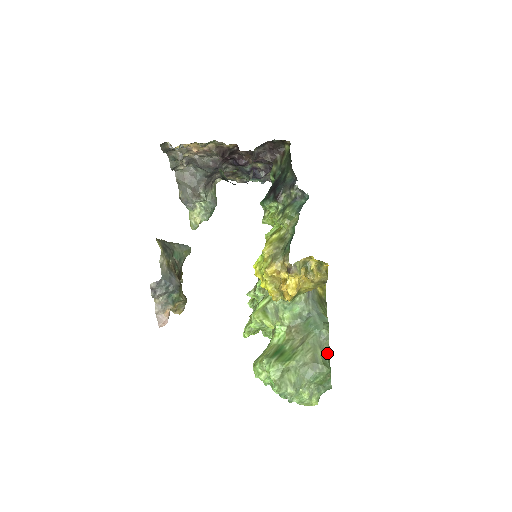
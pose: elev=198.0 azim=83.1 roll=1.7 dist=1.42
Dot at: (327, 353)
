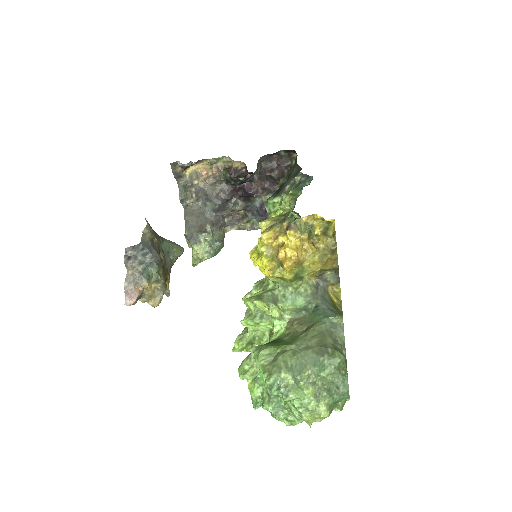
Dot at: (341, 345)
